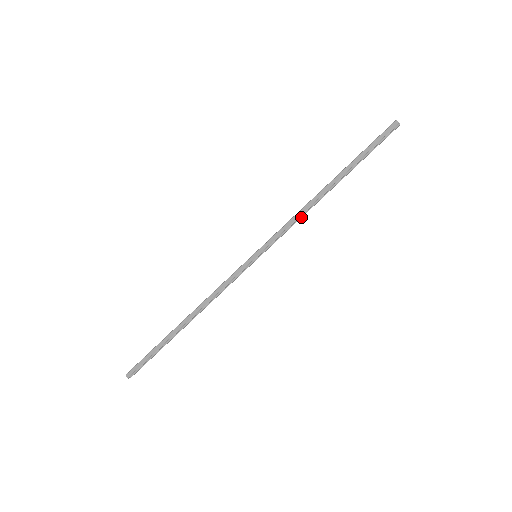
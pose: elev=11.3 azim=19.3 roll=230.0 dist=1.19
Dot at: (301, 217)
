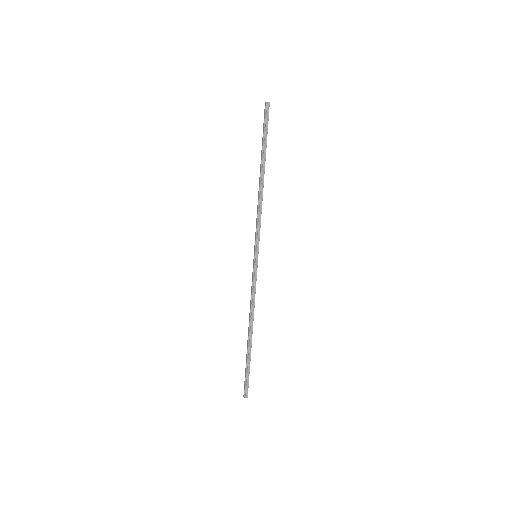
Dot at: (261, 209)
